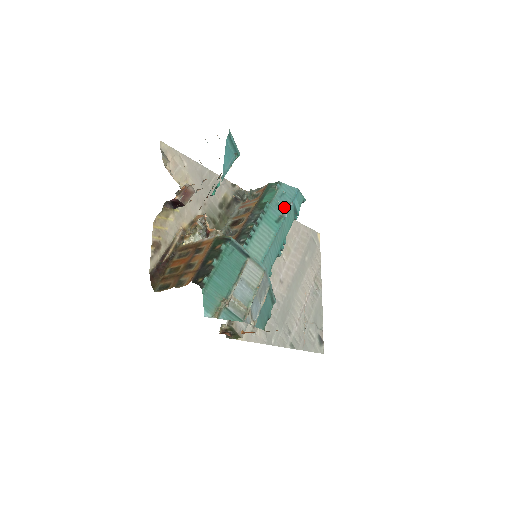
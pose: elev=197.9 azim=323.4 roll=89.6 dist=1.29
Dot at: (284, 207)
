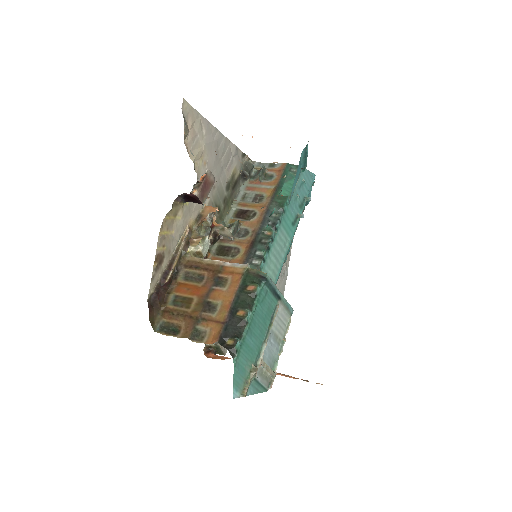
Dot at: (301, 202)
